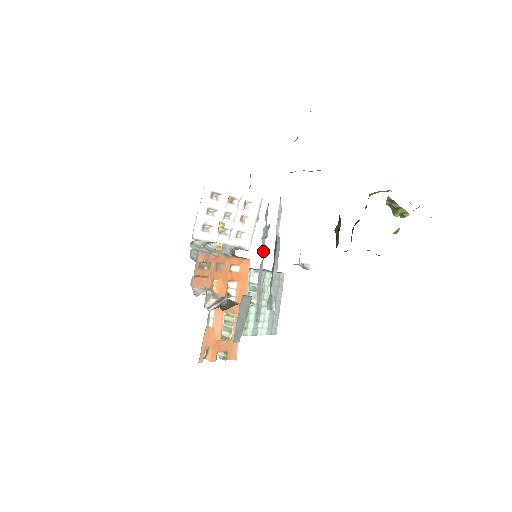
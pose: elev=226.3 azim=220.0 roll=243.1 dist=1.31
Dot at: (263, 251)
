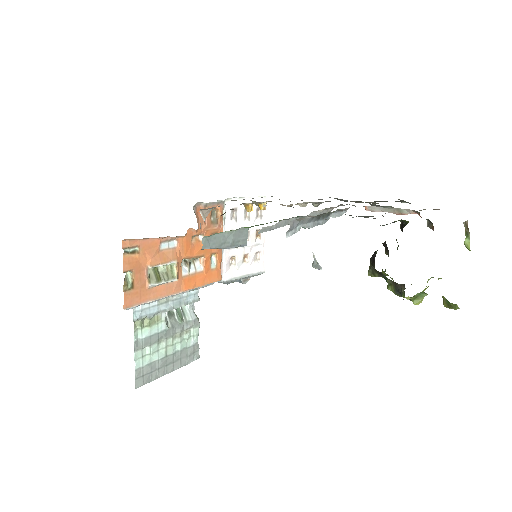
Dot at: (306, 216)
